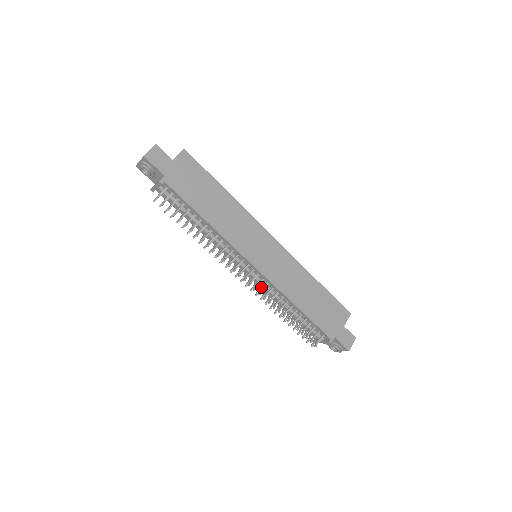
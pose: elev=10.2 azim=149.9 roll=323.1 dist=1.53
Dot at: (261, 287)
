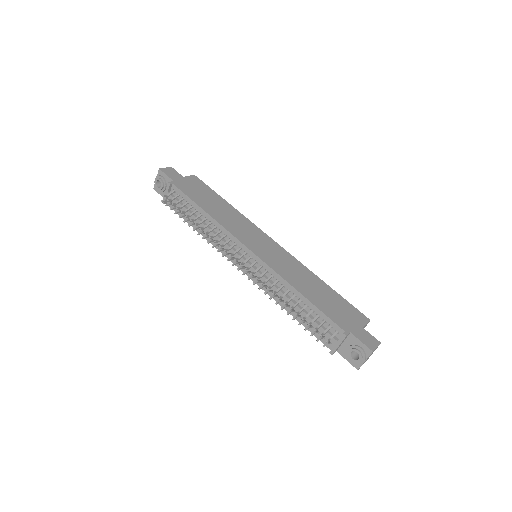
Dot at: occluded
